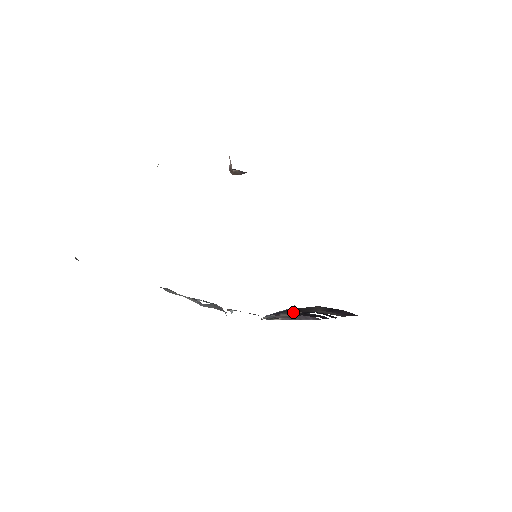
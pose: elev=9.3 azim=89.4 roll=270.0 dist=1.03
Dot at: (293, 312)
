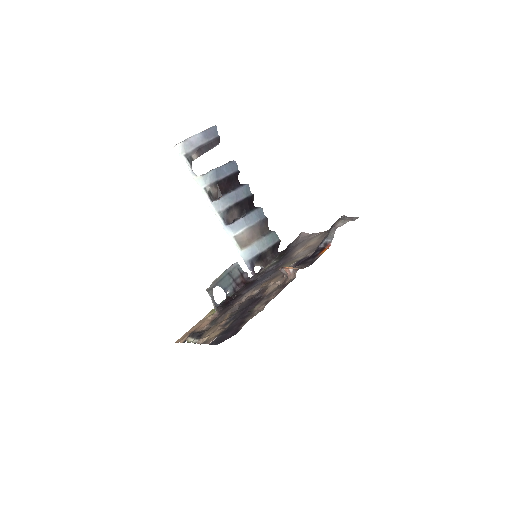
Dot at: (260, 262)
